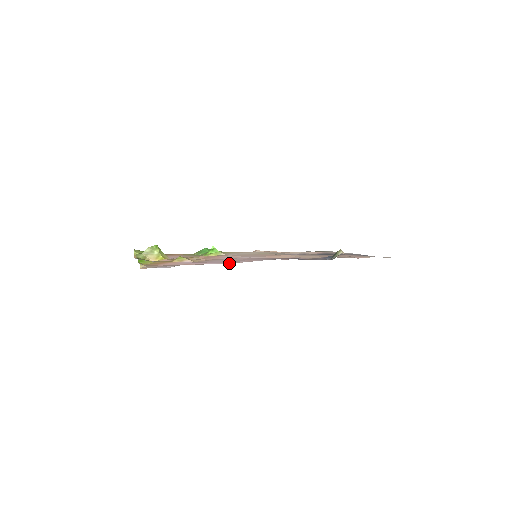
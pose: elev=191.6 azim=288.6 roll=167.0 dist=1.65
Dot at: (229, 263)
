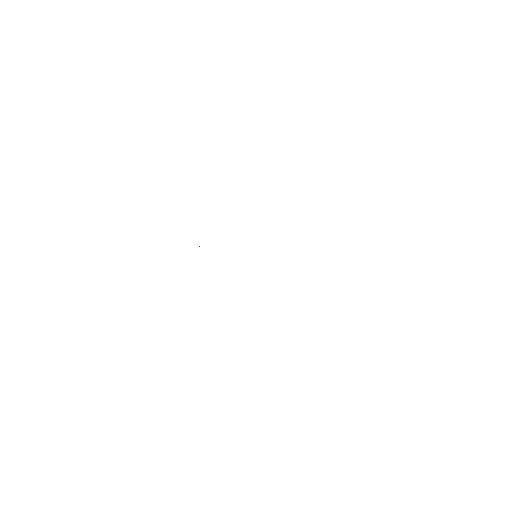
Dot at: occluded
